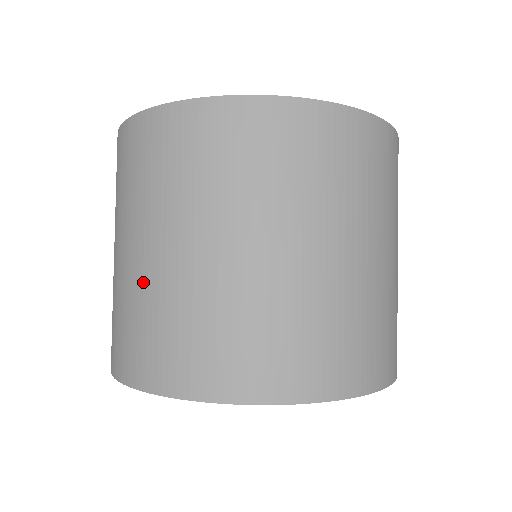
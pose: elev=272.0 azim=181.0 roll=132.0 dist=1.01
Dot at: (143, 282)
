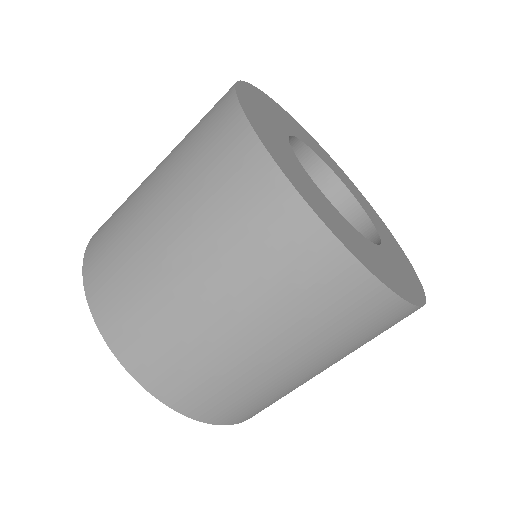
Dot at: (143, 181)
